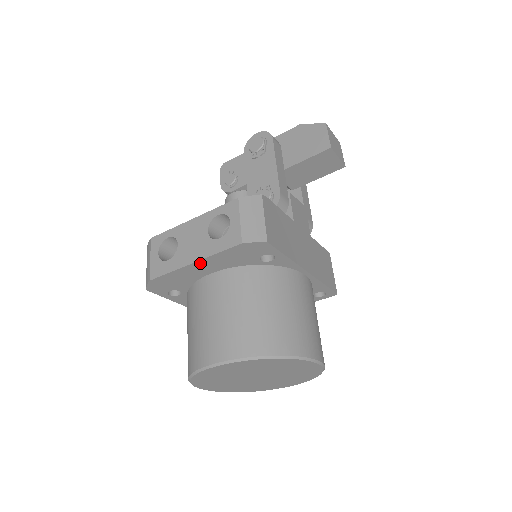
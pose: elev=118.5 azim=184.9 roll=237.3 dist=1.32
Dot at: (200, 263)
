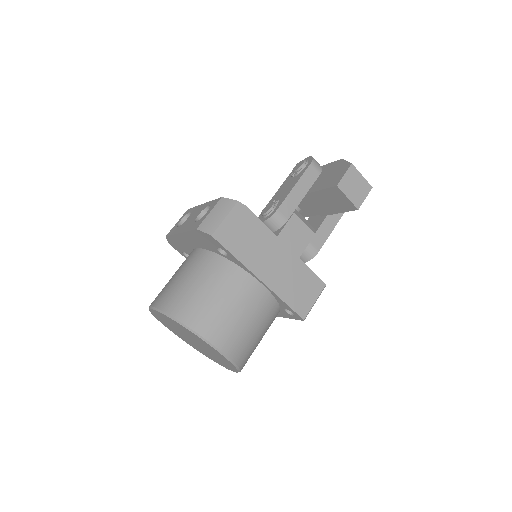
Dot at: (184, 235)
